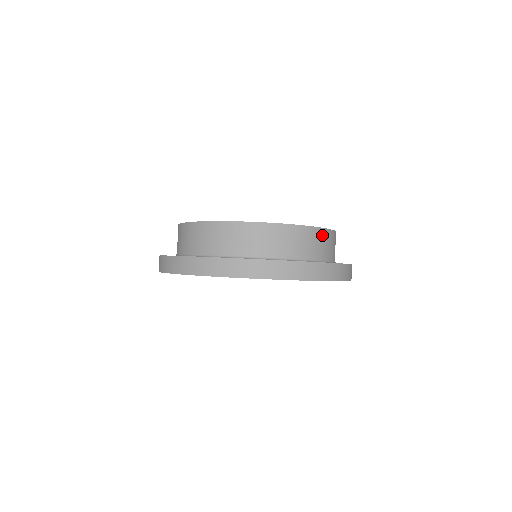
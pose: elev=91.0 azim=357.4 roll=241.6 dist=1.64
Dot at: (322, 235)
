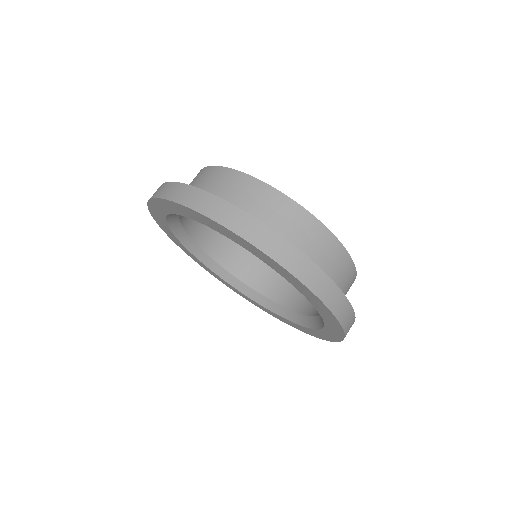
Dot at: occluded
